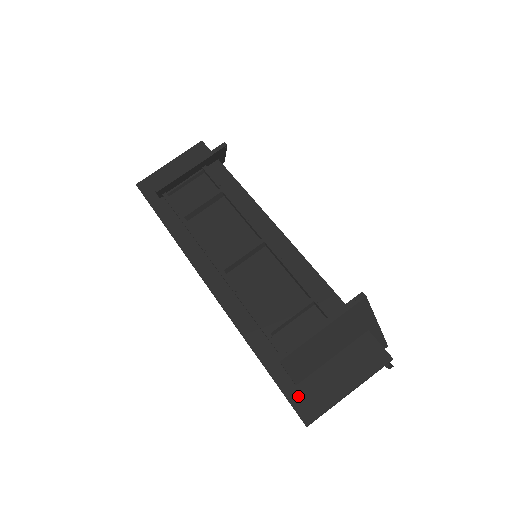
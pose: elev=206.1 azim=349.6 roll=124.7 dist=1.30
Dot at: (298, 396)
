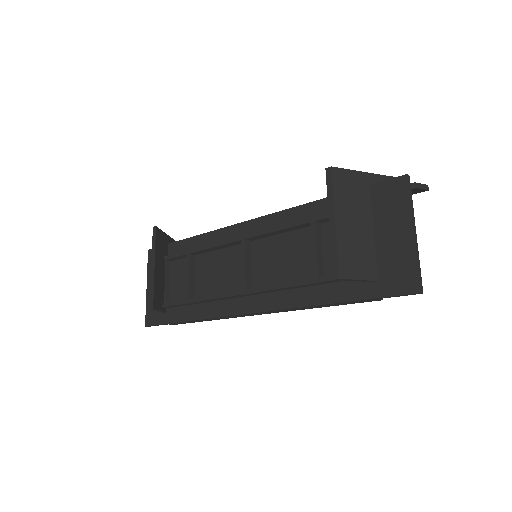
Dot at: (389, 285)
